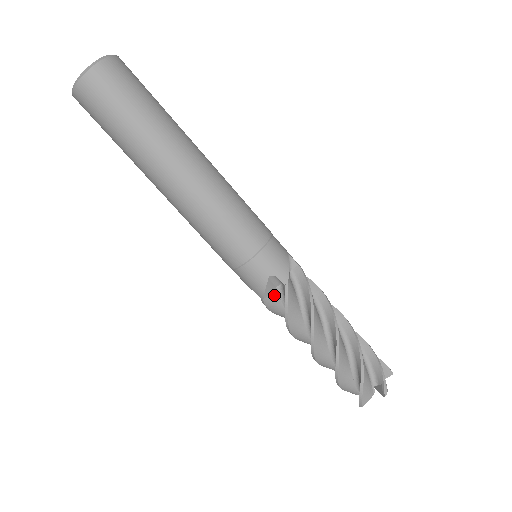
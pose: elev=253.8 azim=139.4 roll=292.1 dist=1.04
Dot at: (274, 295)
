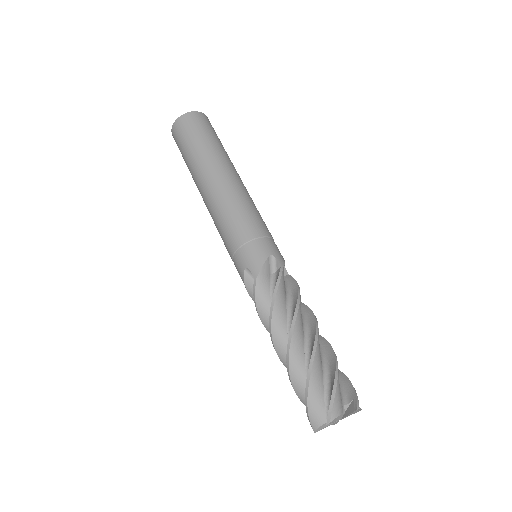
Dot at: occluded
